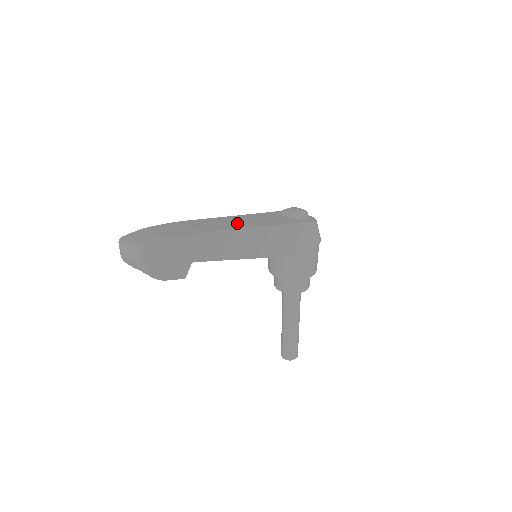
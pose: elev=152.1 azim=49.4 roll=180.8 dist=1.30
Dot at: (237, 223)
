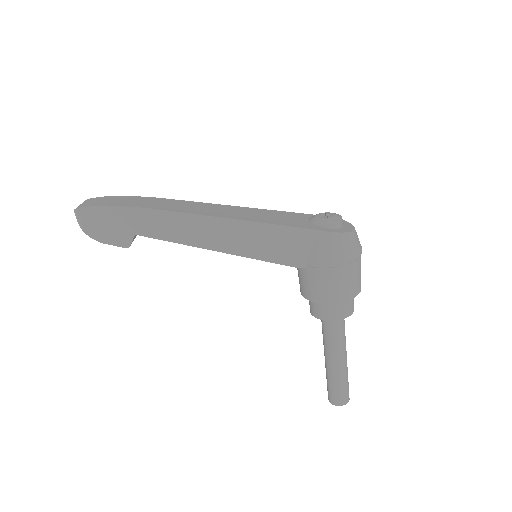
Dot at: (213, 211)
